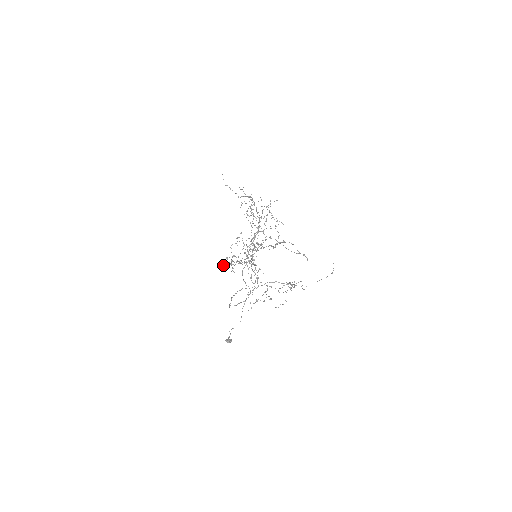
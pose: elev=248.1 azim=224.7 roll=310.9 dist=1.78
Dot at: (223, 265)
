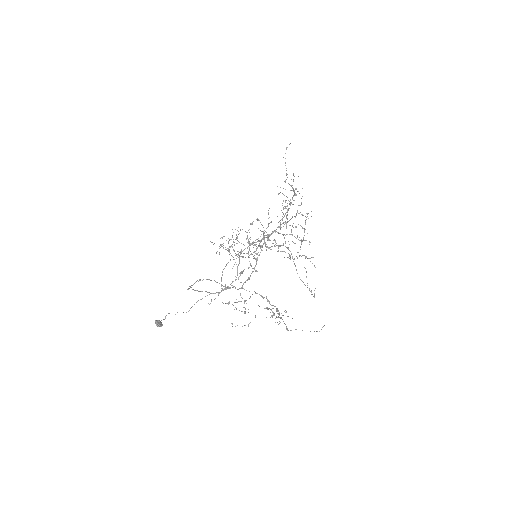
Dot at: occluded
